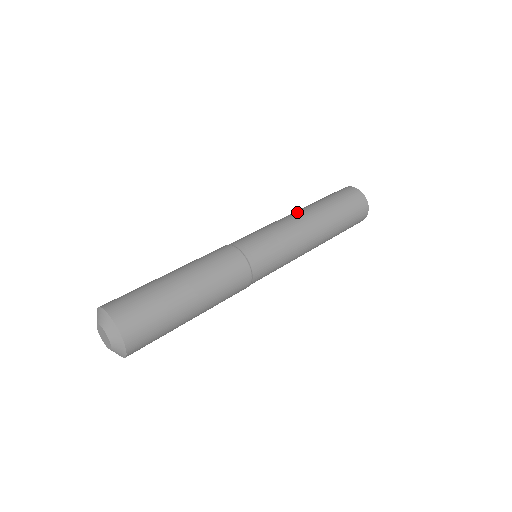
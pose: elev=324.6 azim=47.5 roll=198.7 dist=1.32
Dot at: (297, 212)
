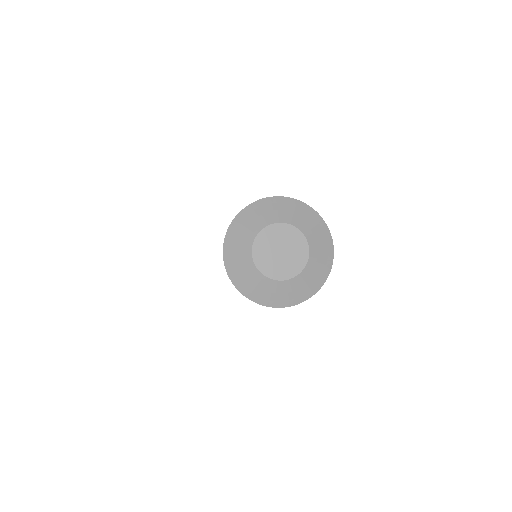
Dot at: occluded
